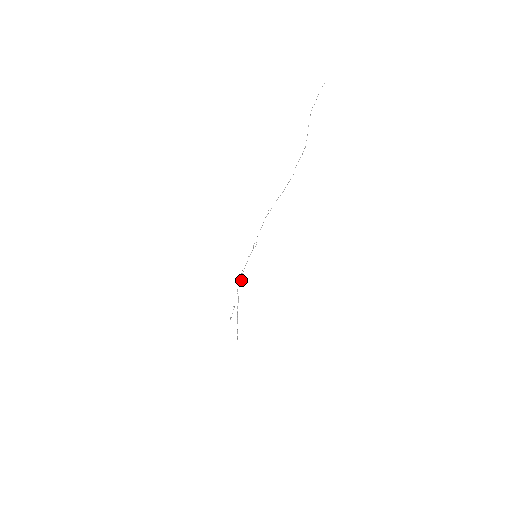
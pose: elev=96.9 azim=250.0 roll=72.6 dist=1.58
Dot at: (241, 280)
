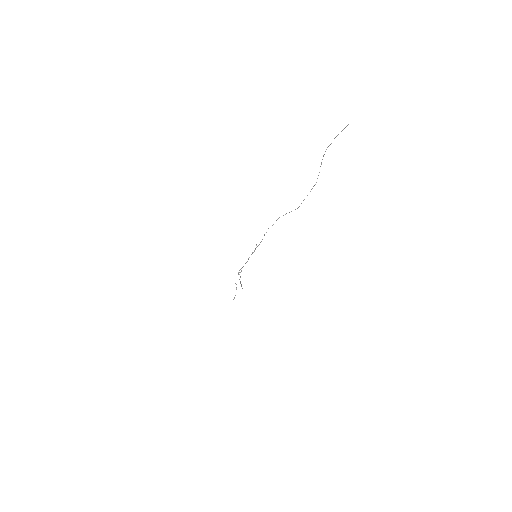
Dot at: (241, 271)
